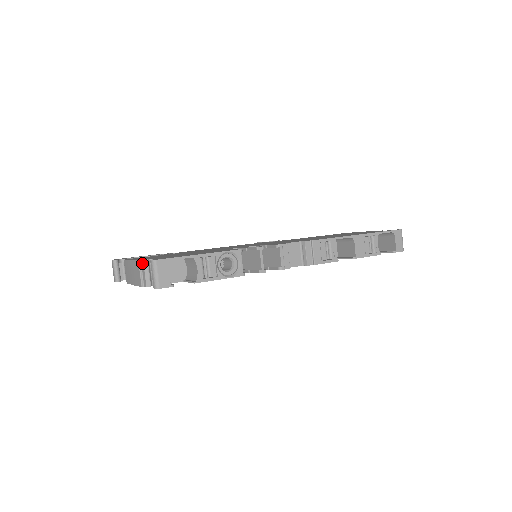
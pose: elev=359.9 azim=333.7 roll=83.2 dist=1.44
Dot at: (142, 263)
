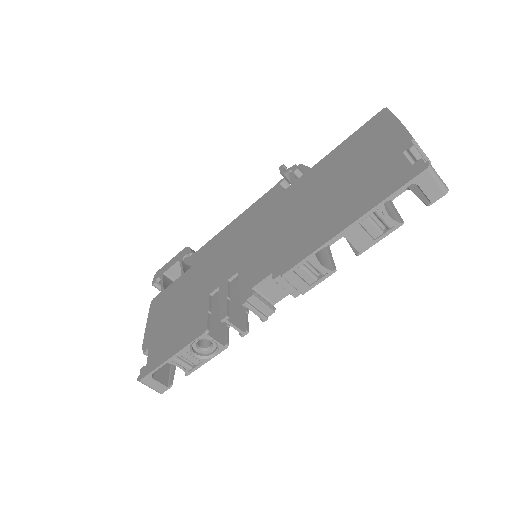
Dot at: (145, 352)
